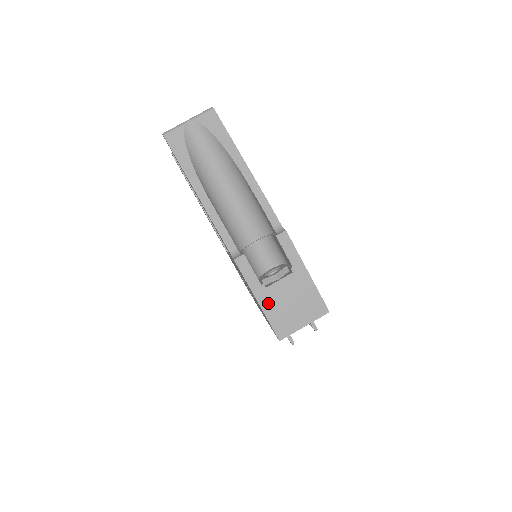
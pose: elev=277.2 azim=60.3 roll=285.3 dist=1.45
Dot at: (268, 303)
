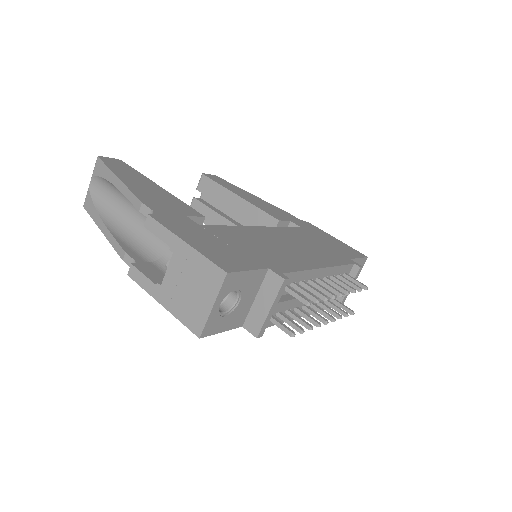
Dot at: (170, 301)
